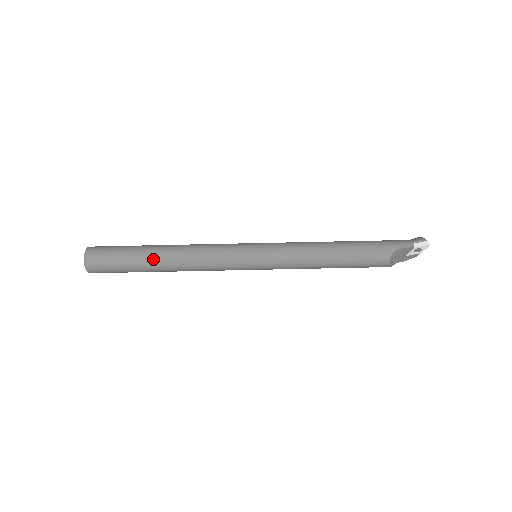
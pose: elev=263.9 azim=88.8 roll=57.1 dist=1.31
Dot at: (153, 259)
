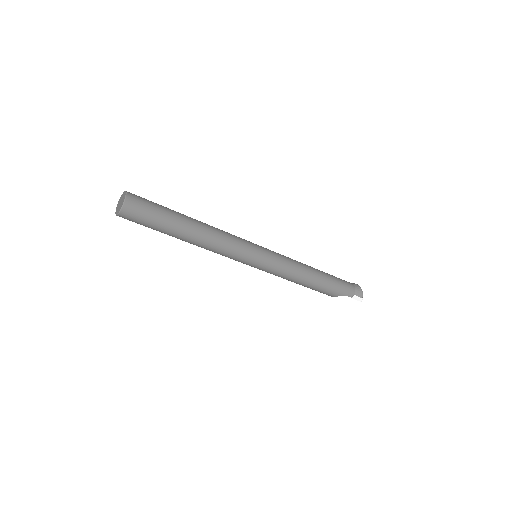
Dot at: (180, 236)
